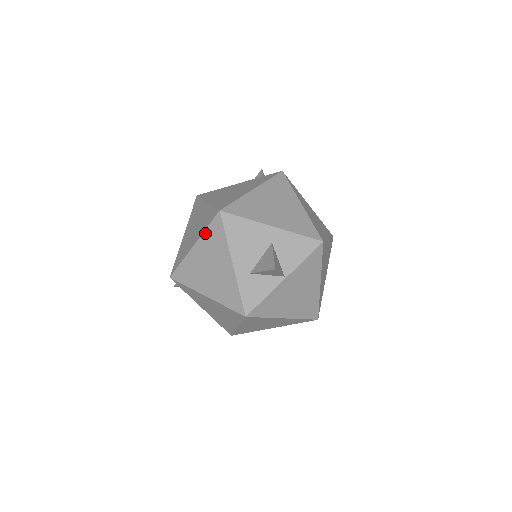
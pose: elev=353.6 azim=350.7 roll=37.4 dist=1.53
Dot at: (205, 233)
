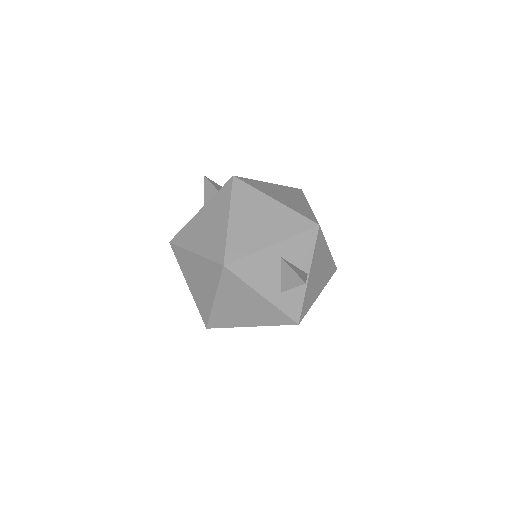
Dot at: (220, 287)
